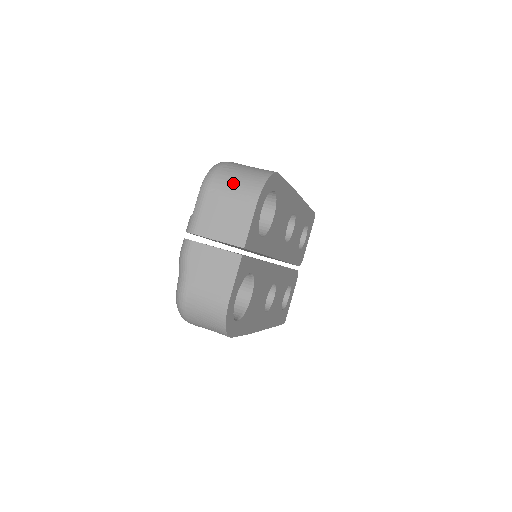
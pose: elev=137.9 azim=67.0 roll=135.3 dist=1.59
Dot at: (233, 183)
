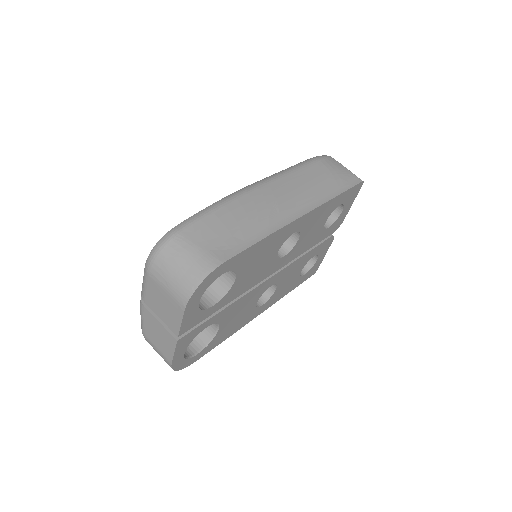
Dot at: (168, 278)
